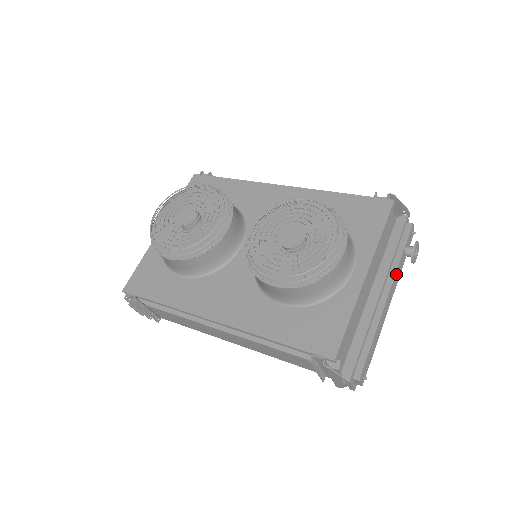
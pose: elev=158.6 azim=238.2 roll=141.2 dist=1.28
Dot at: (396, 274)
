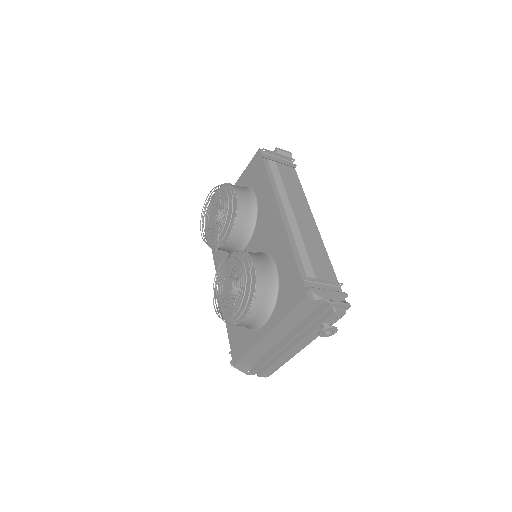
Dot at: (306, 337)
